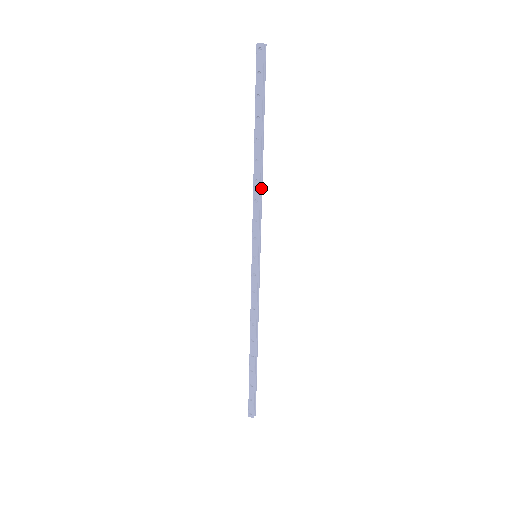
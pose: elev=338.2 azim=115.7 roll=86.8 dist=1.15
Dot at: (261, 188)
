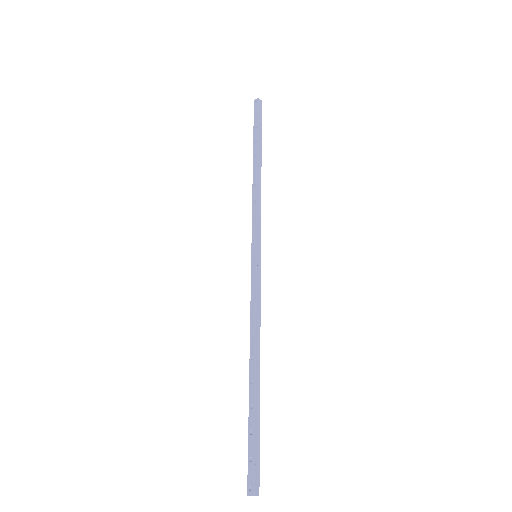
Dot at: (260, 193)
